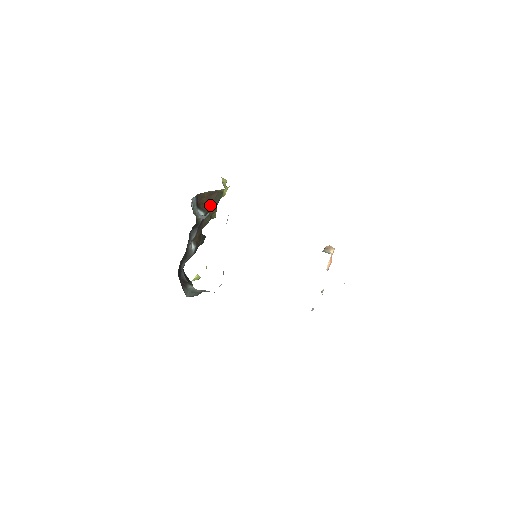
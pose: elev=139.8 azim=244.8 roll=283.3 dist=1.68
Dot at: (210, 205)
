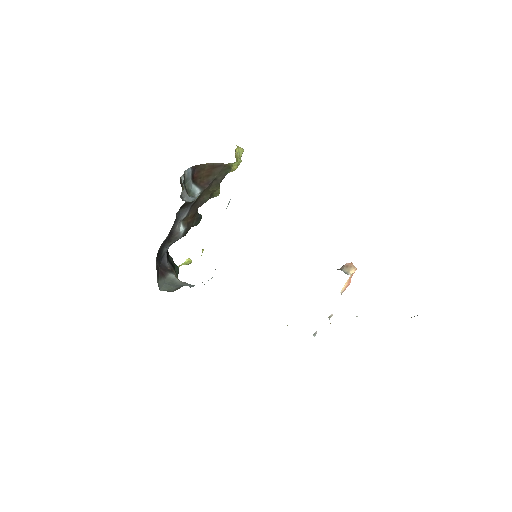
Dot at: (211, 181)
